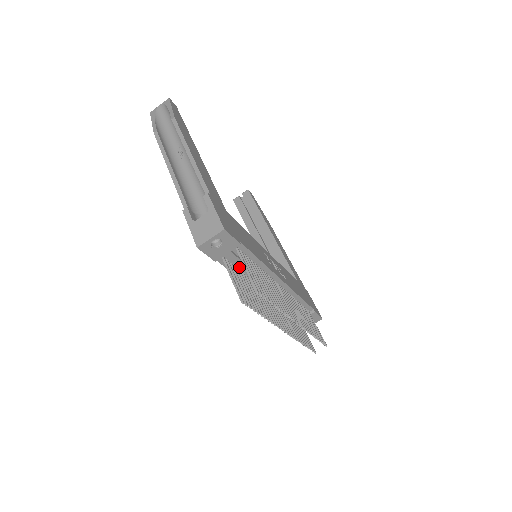
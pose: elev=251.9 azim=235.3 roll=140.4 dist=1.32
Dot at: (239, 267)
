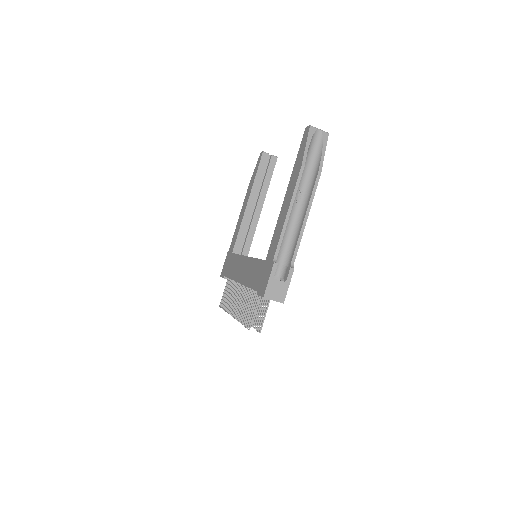
Dot at: occluded
